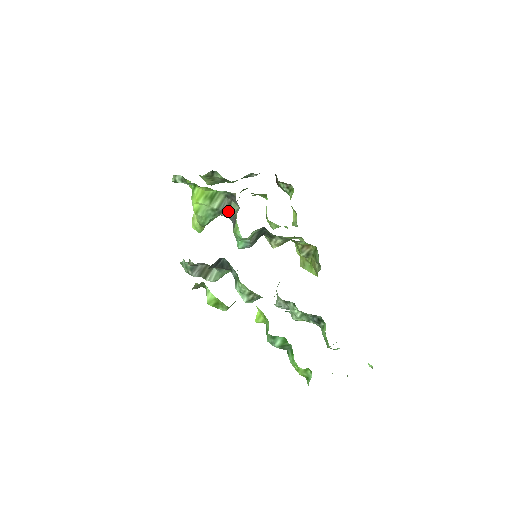
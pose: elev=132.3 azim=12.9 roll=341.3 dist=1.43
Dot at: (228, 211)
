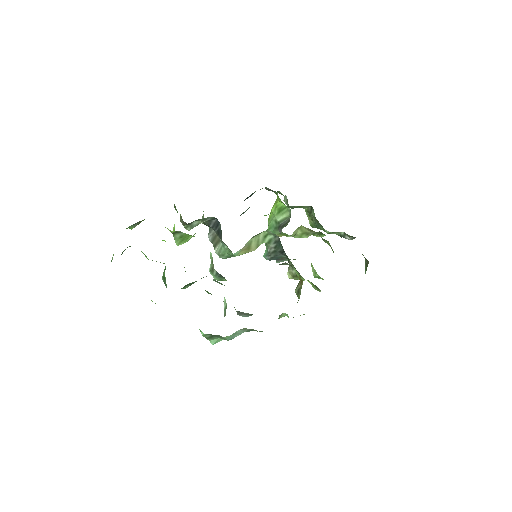
Dot at: (283, 227)
